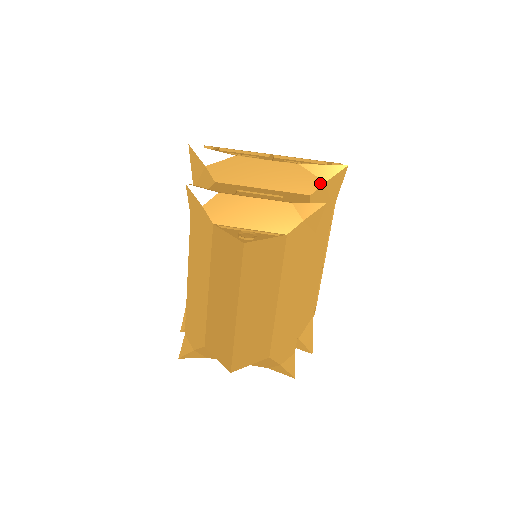
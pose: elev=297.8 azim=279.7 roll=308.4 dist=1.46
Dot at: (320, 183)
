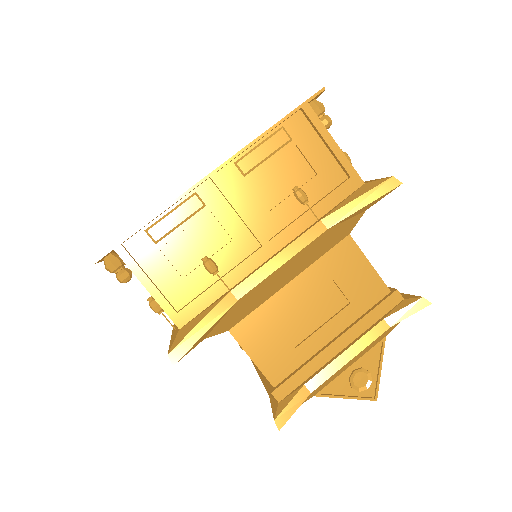
Dot at: (359, 217)
